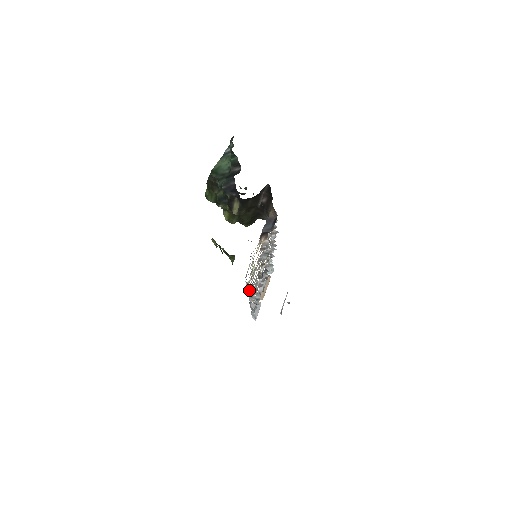
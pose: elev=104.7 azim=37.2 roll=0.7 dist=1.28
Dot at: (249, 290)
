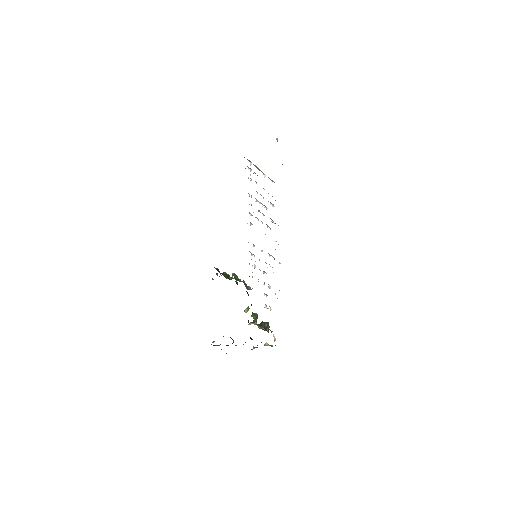
Dot at: occluded
